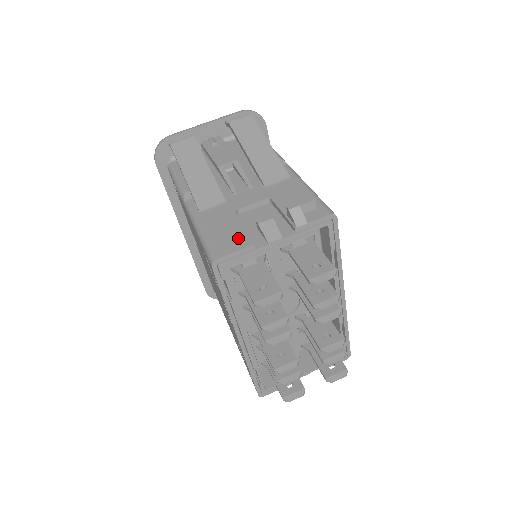
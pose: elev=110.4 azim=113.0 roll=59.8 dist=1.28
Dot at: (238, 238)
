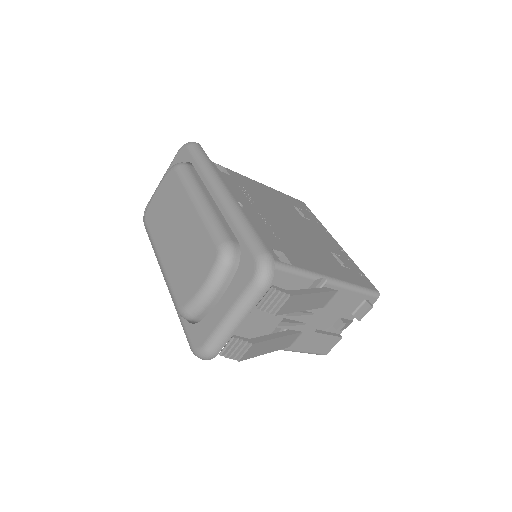
Dot at: (331, 341)
